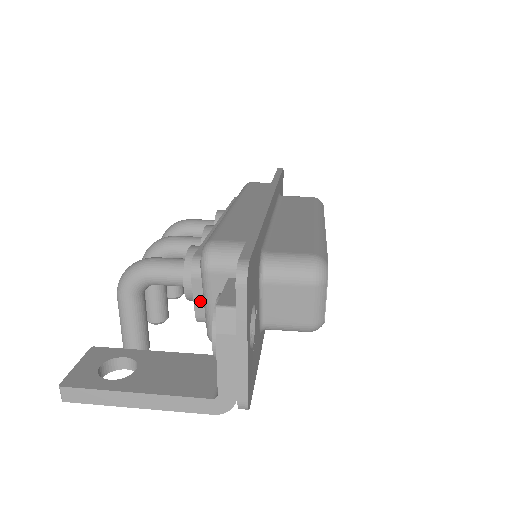
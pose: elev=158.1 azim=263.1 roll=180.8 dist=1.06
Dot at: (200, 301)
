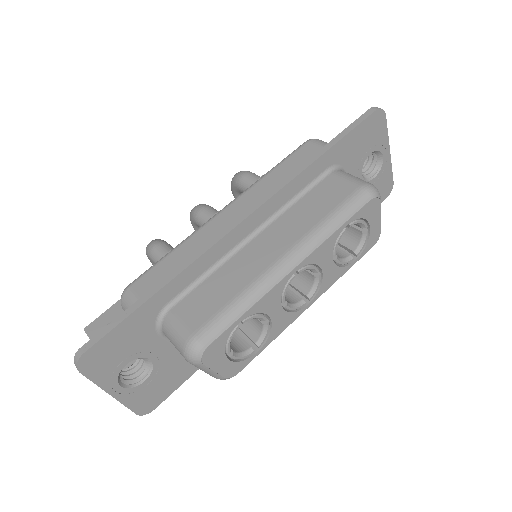
Dot at: occluded
